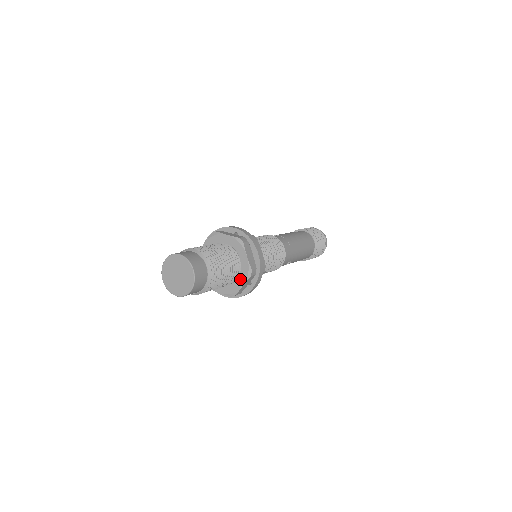
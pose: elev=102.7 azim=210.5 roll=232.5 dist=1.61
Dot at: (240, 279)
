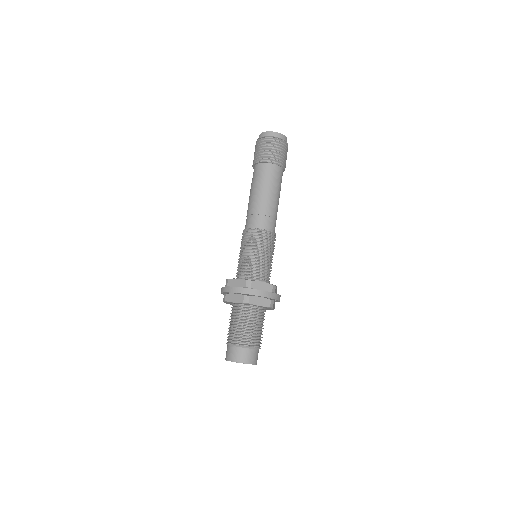
Dot at: occluded
